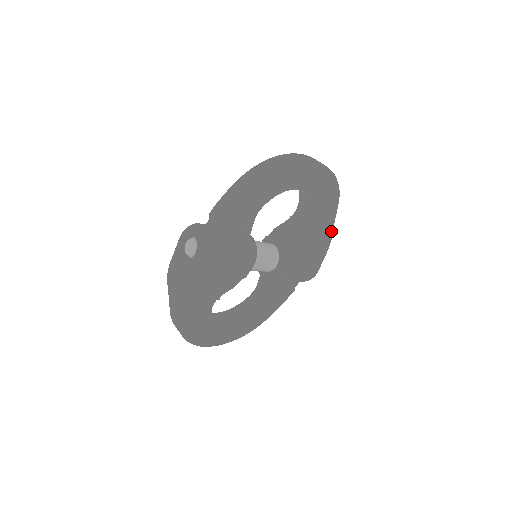
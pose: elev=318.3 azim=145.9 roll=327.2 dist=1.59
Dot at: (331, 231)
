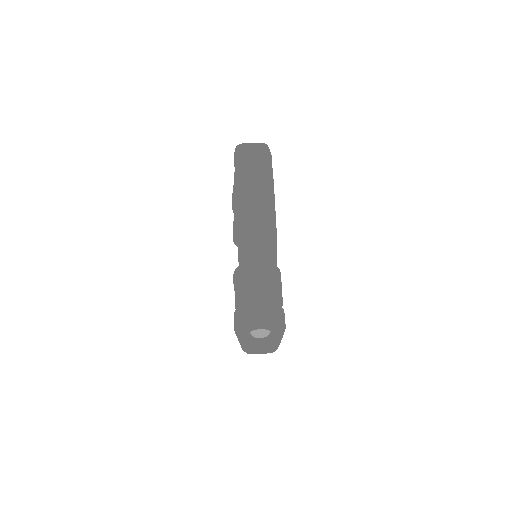
Dot at: occluded
